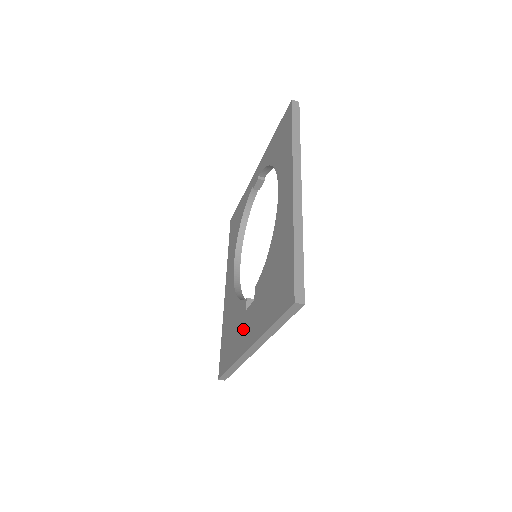
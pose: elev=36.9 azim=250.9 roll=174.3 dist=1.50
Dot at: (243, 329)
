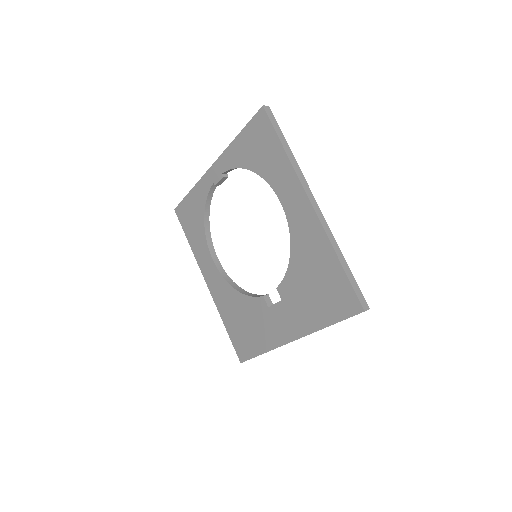
Dot at: (272, 324)
